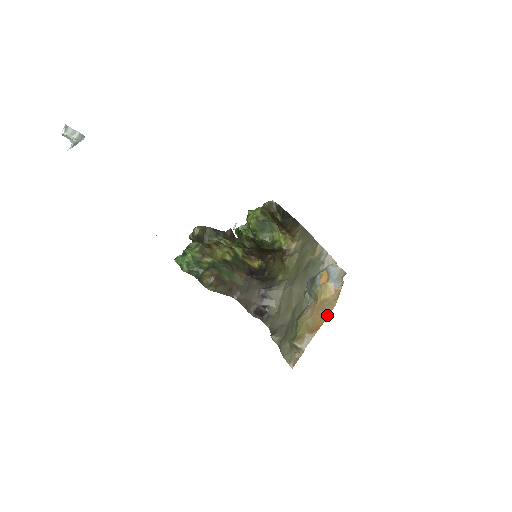
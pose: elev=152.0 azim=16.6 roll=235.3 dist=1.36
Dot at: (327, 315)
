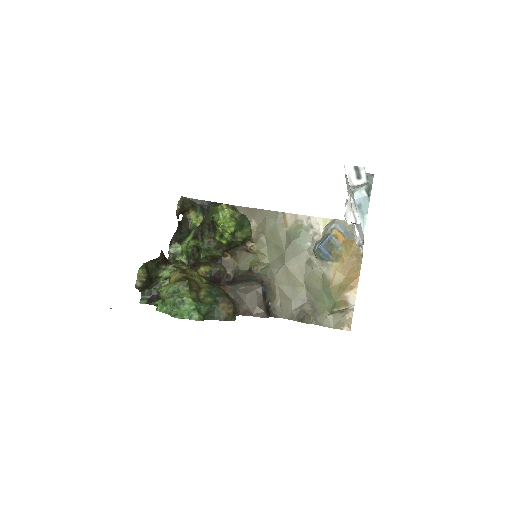
Dot at: (360, 266)
